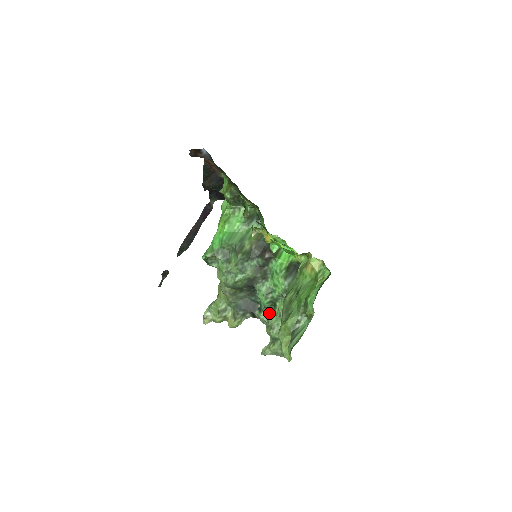
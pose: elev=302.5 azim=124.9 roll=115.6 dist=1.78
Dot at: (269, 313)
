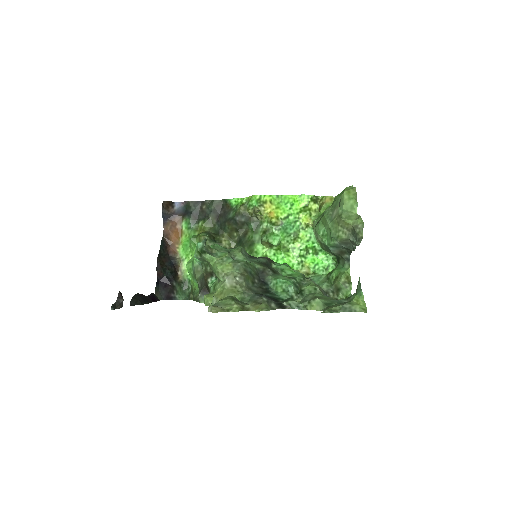
Dot at: occluded
